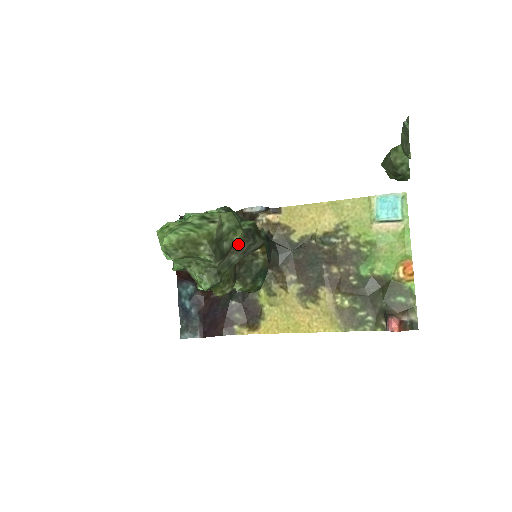
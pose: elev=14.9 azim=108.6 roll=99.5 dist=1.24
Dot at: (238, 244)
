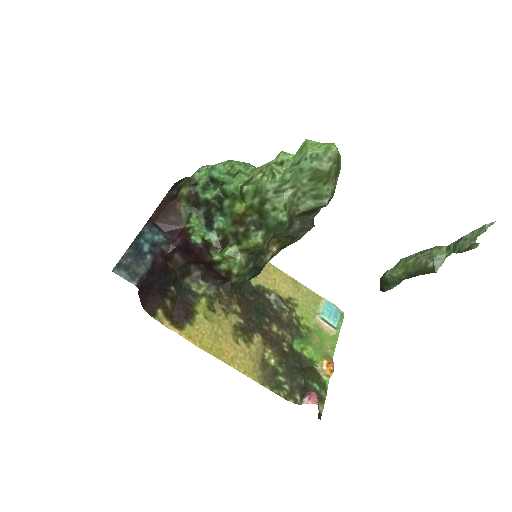
Dot at: (308, 218)
